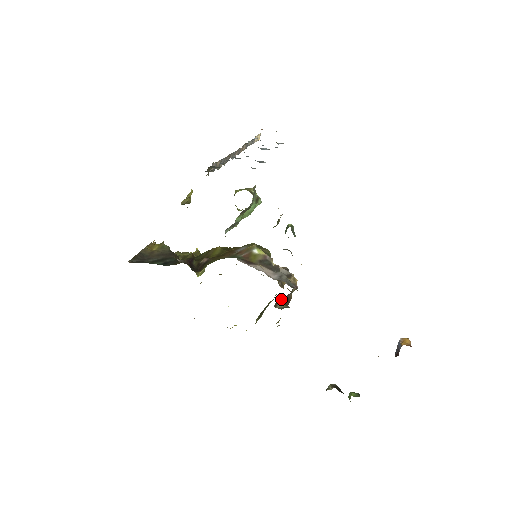
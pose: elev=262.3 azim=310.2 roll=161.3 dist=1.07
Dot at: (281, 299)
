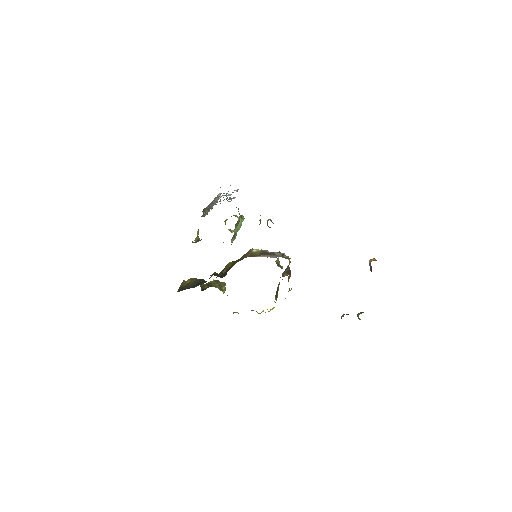
Dot at: (284, 272)
